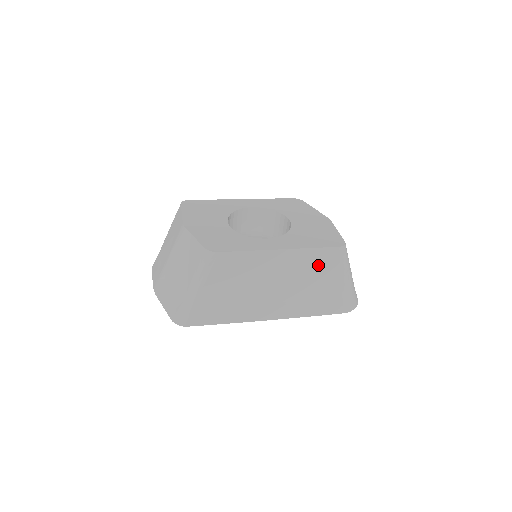
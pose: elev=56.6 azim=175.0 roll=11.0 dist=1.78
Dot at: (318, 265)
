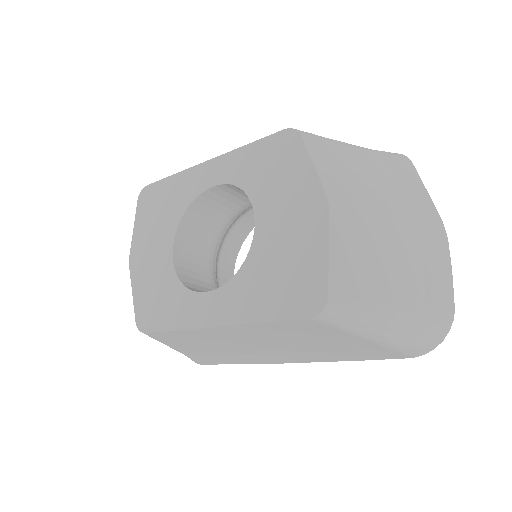
Dot at: (297, 332)
